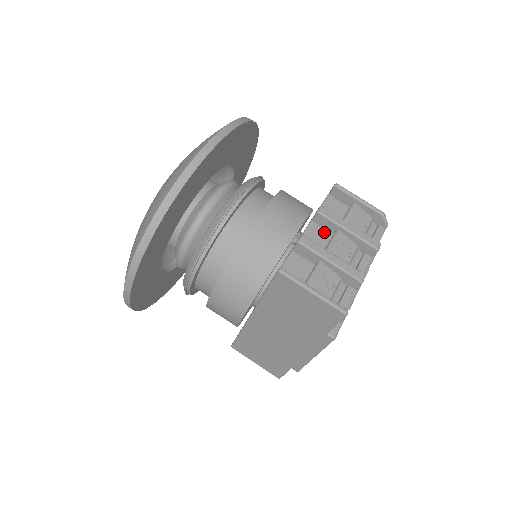
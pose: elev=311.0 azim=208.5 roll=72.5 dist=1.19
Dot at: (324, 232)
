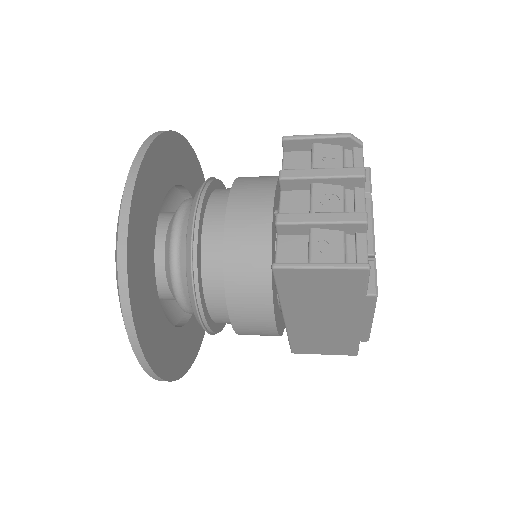
Dot at: (300, 194)
